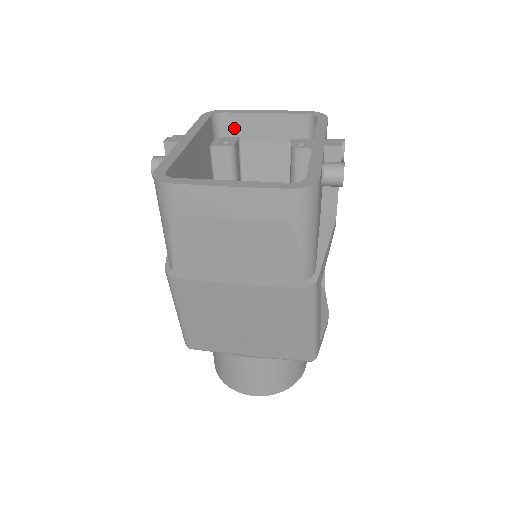
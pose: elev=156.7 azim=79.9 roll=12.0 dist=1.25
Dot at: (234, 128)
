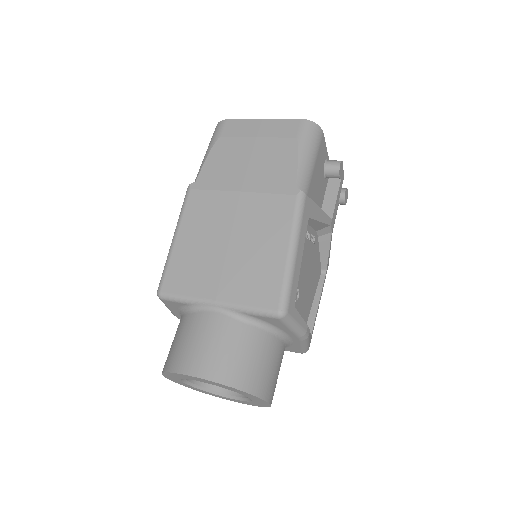
Dot at: occluded
